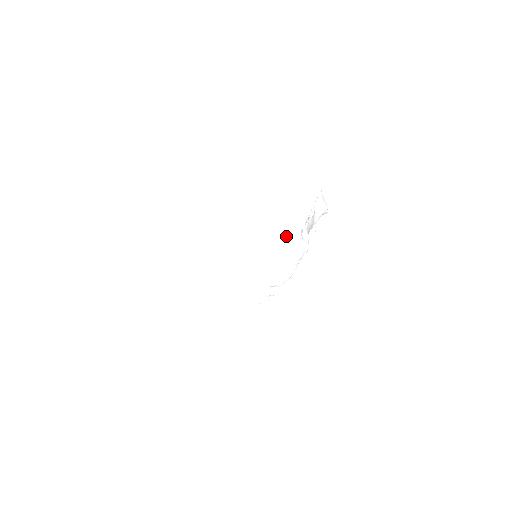
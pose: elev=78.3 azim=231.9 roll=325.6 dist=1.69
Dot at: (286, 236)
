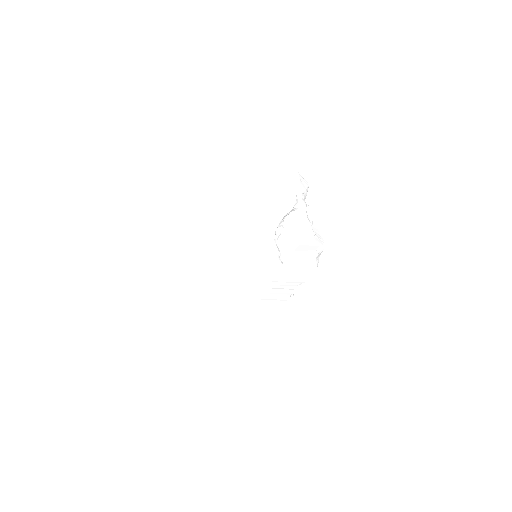
Dot at: (309, 246)
